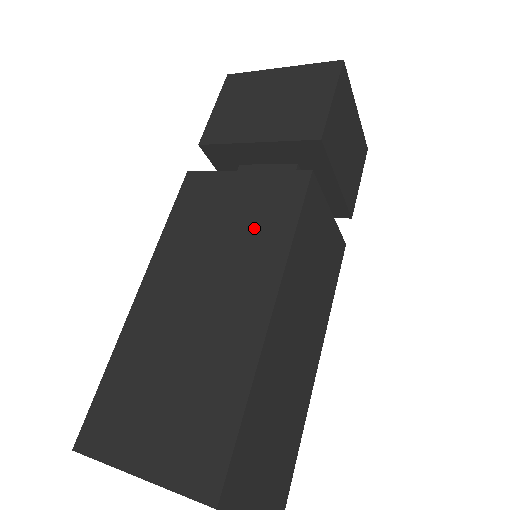
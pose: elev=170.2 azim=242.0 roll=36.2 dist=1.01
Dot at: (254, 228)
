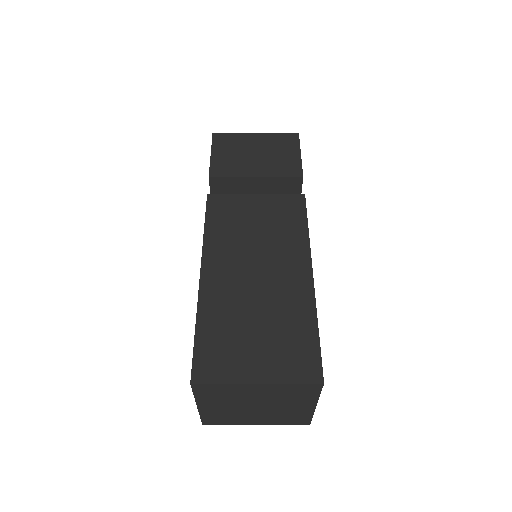
Dot at: (279, 227)
